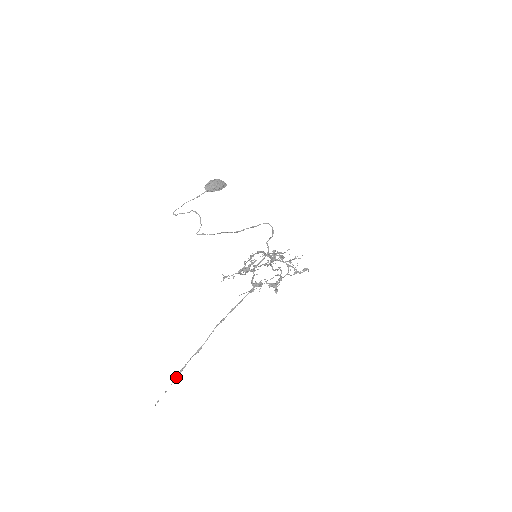
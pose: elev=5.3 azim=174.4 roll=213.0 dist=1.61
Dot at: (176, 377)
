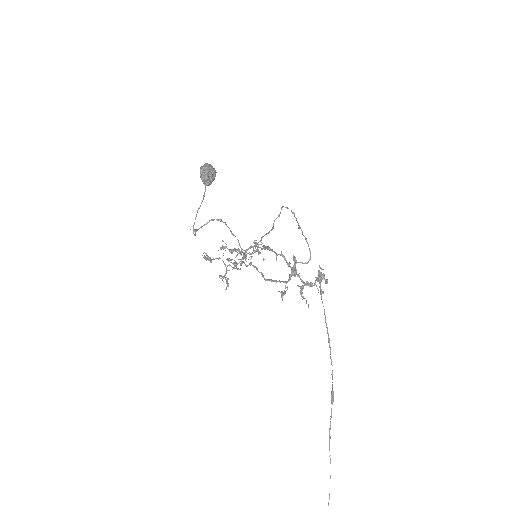
Dot at: (329, 448)
